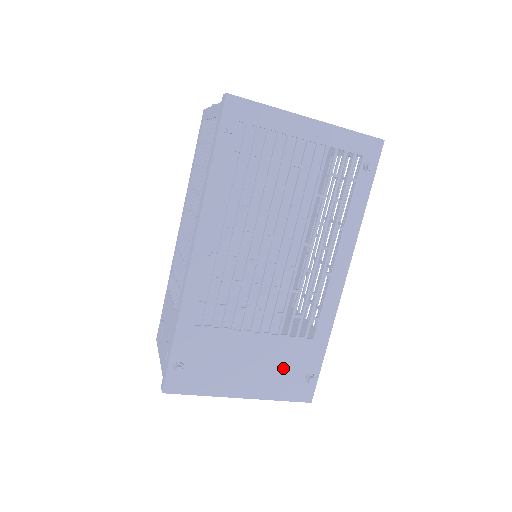
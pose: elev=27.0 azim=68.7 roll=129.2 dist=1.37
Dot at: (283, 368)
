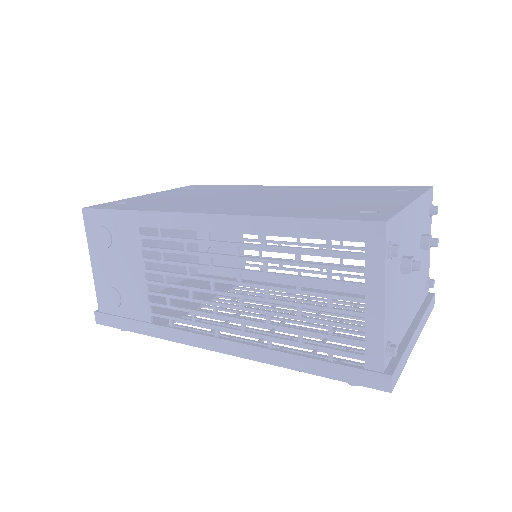
Dot at: occluded
